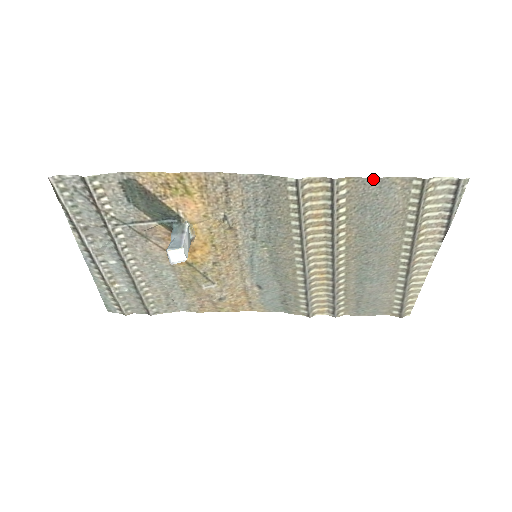
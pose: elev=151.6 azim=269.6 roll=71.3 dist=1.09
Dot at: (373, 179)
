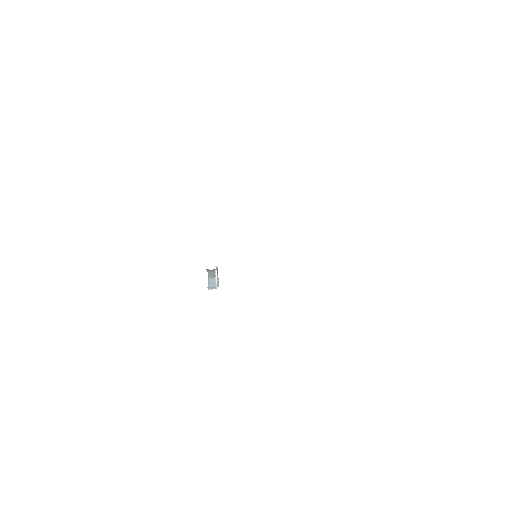
Dot at: occluded
